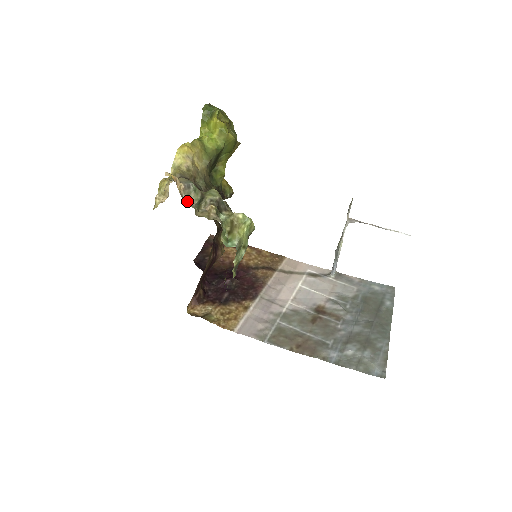
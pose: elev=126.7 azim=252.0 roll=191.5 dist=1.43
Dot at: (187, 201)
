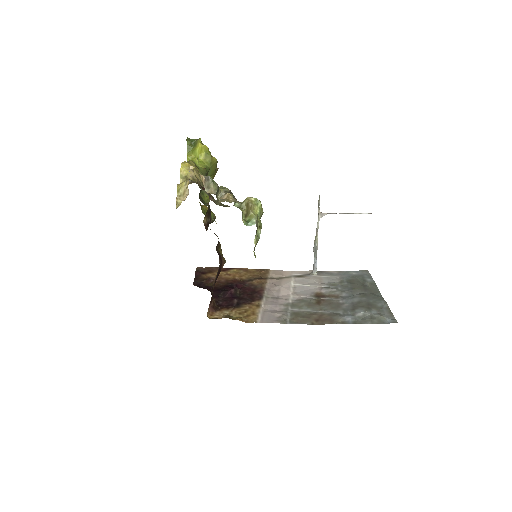
Dot at: (208, 192)
